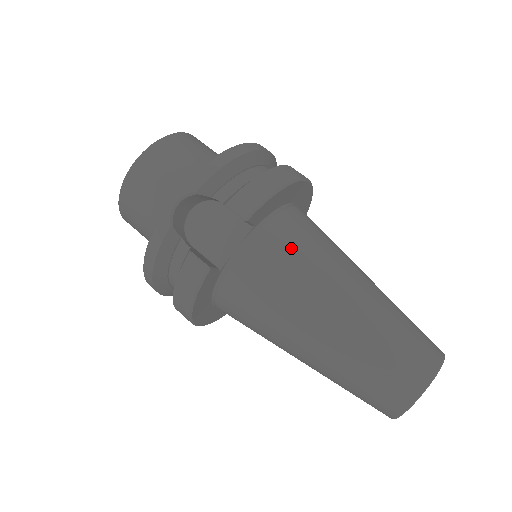
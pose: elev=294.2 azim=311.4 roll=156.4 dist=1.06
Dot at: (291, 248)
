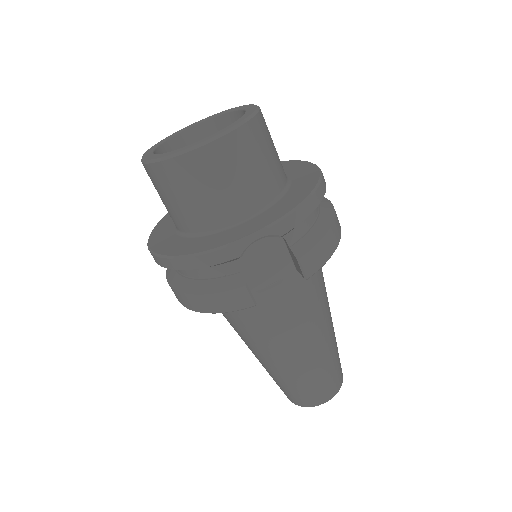
Dot at: (310, 292)
